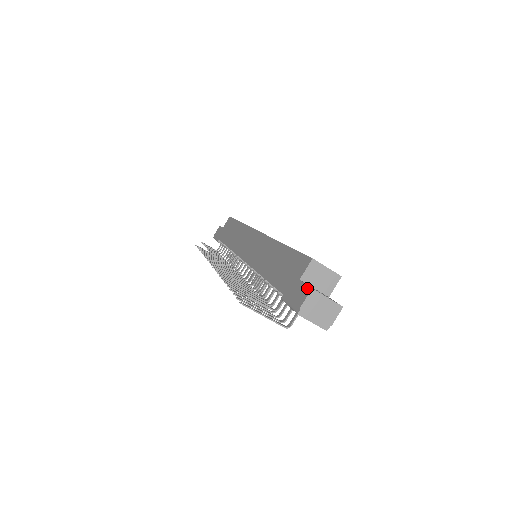
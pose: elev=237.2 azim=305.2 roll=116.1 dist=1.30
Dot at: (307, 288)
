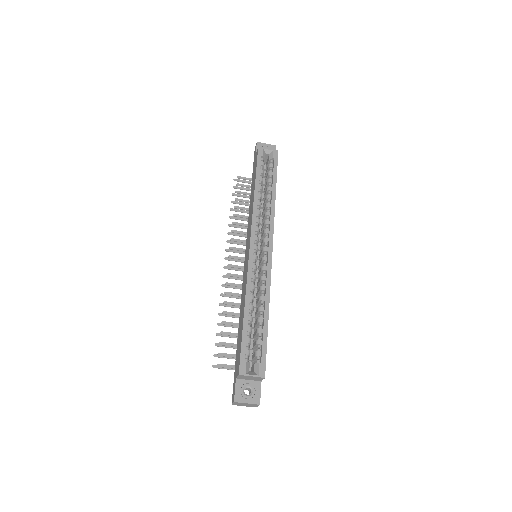
Dot at: (234, 397)
